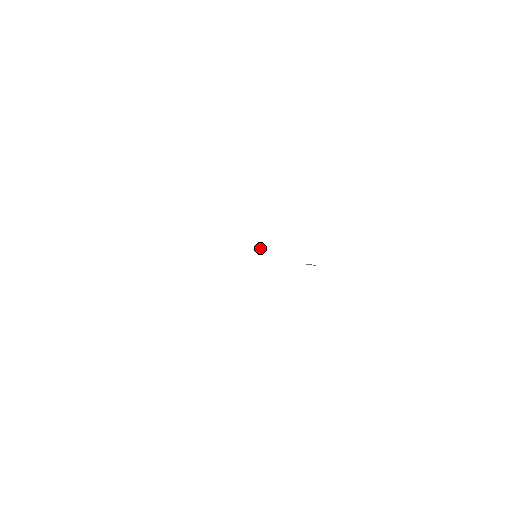
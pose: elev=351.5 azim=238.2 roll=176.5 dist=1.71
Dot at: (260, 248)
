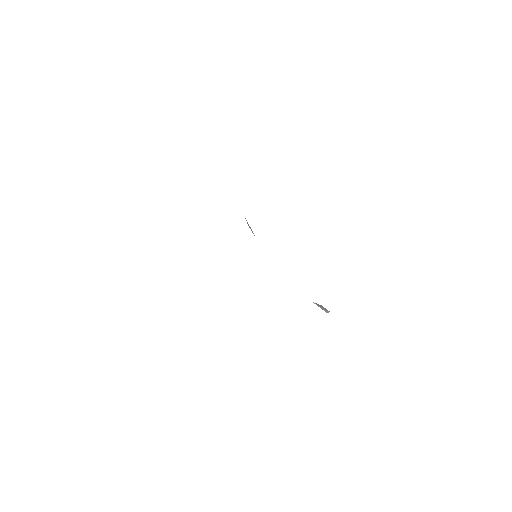
Dot at: occluded
